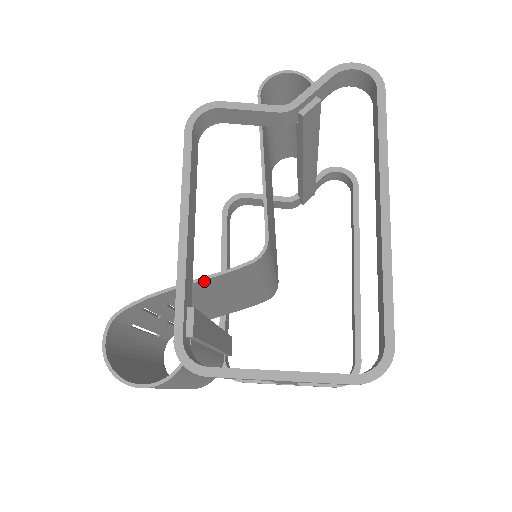
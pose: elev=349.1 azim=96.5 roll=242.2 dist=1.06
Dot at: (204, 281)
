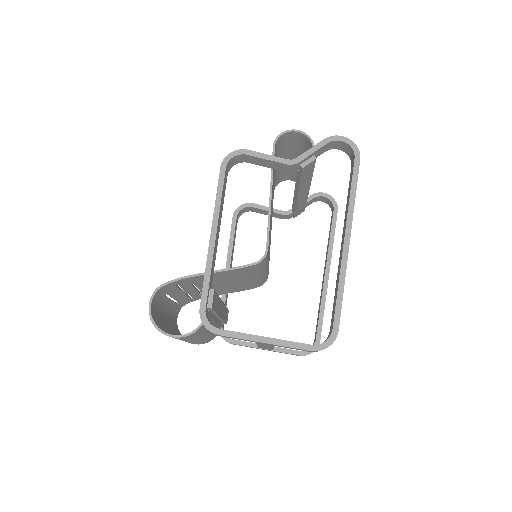
Dot at: (221, 272)
